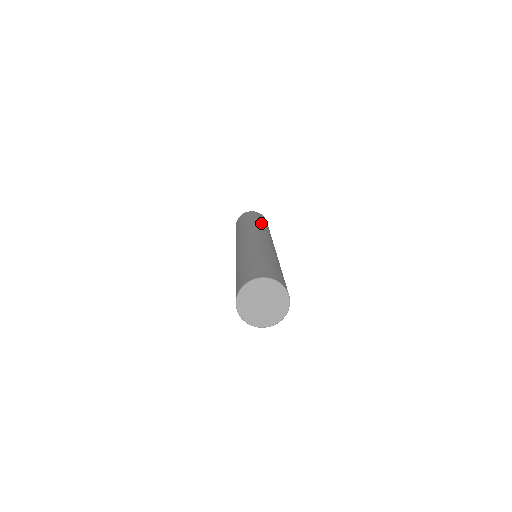
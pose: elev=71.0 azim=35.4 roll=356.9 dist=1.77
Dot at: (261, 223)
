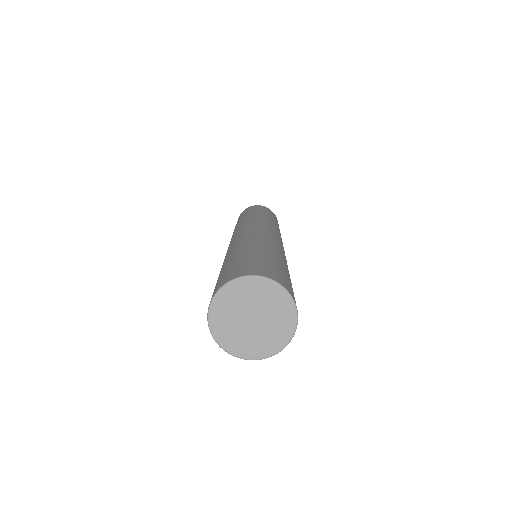
Dot at: occluded
